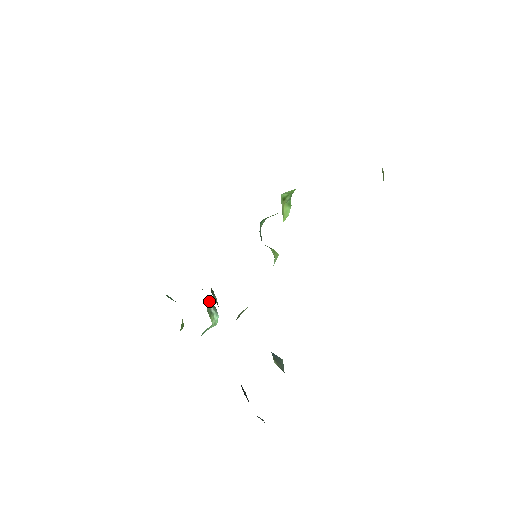
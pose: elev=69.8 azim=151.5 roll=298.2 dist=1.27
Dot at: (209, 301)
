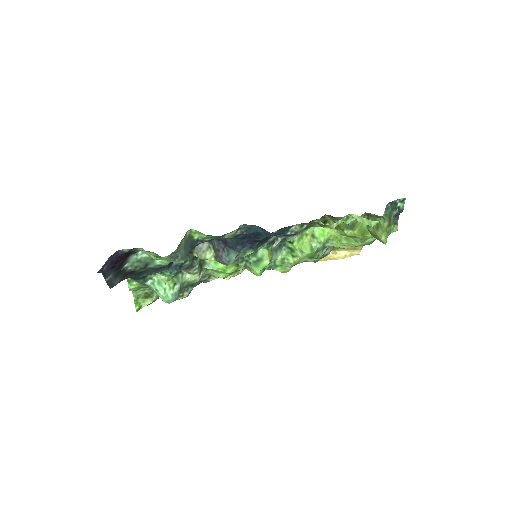
Dot at: (186, 279)
